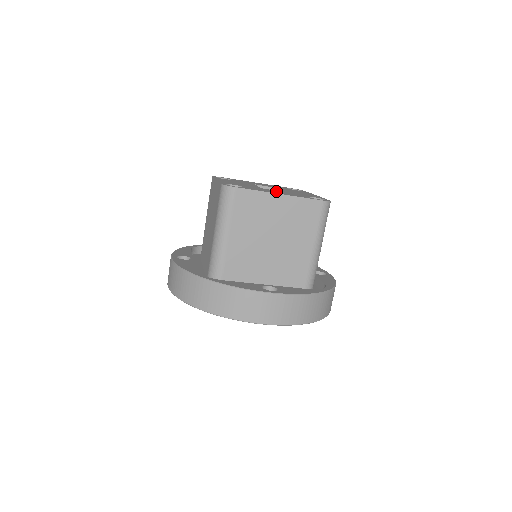
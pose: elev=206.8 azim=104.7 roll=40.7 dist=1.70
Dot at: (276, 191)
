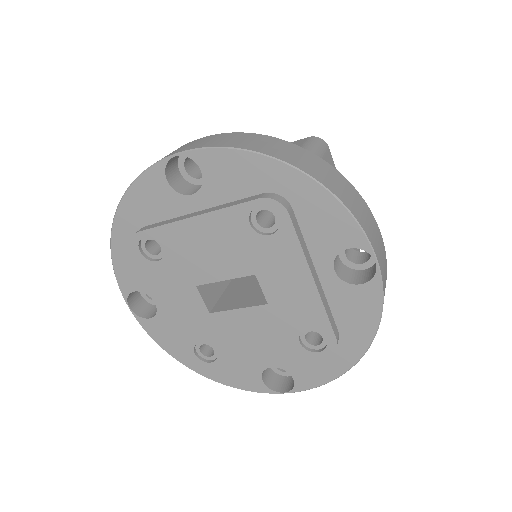
Dot at: occluded
